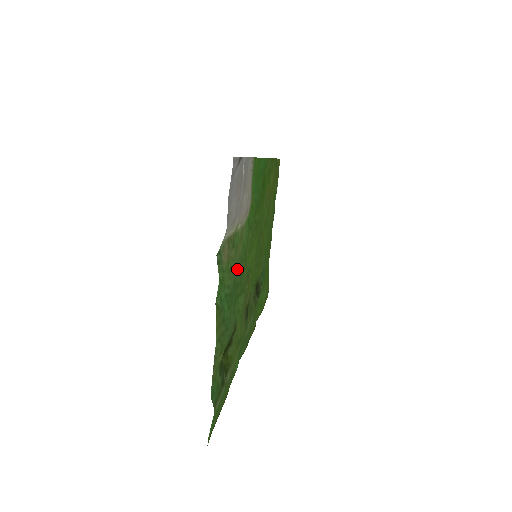
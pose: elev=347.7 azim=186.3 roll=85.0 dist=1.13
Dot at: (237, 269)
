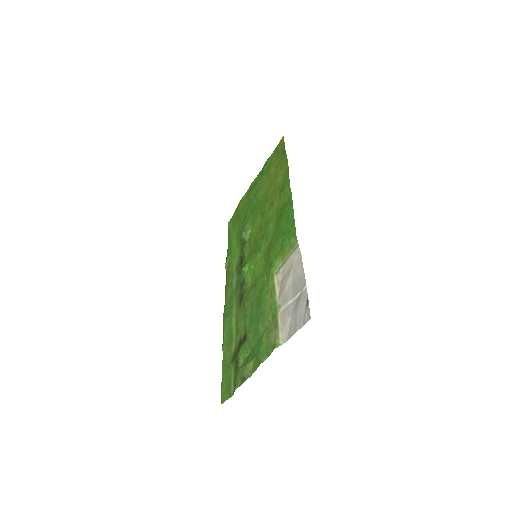
Dot at: (261, 310)
